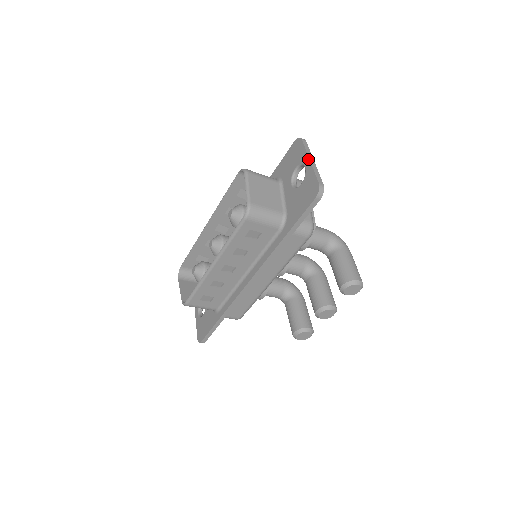
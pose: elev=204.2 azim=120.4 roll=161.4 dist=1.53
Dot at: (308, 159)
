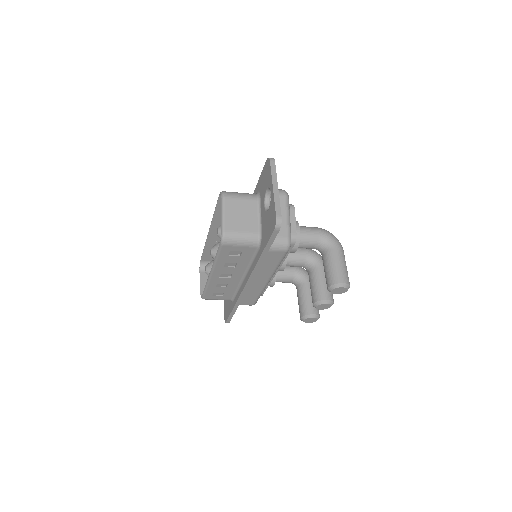
Dot at: (272, 186)
